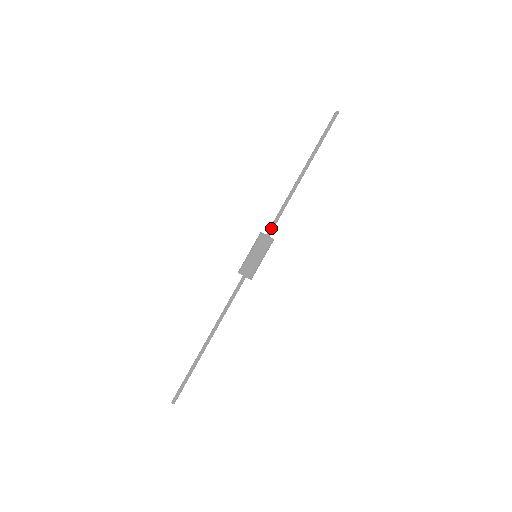
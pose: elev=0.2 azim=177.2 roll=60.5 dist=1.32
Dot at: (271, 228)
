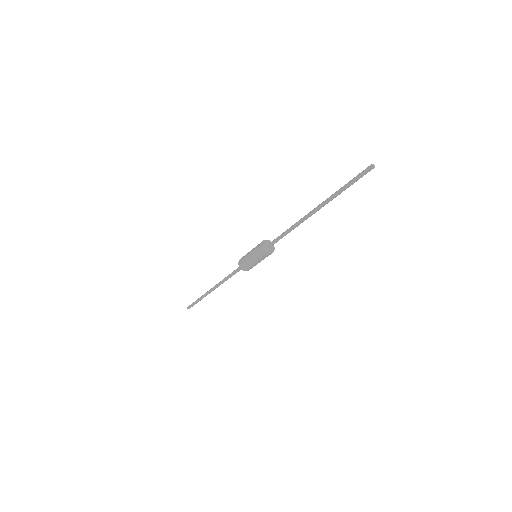
Dot at: (272, 244)
